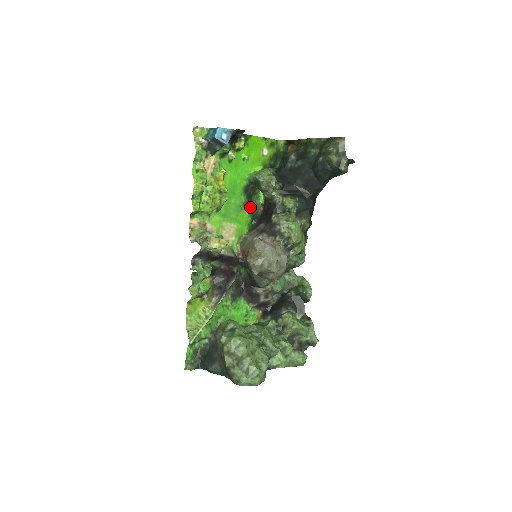
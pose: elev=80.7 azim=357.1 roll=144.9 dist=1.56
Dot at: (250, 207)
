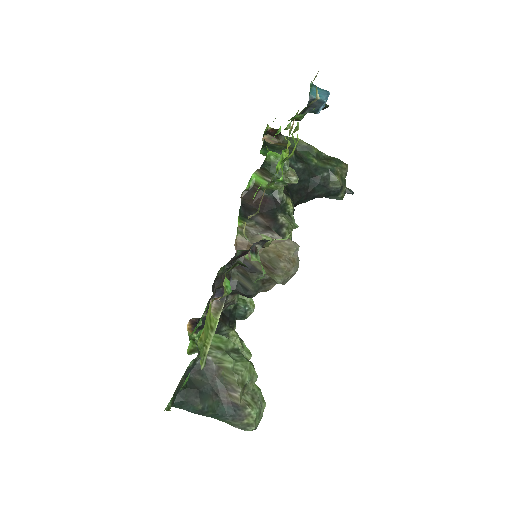
Dot at: occluded
